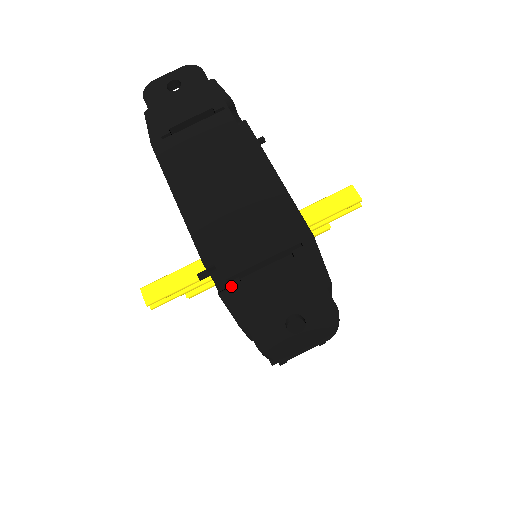
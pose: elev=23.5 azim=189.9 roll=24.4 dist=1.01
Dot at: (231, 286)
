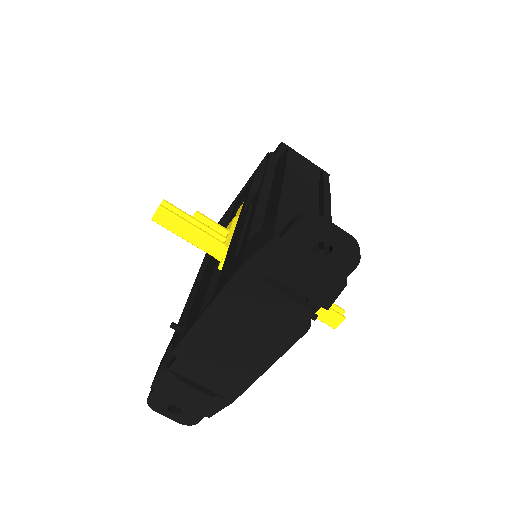
Dot at: (169, 374)
